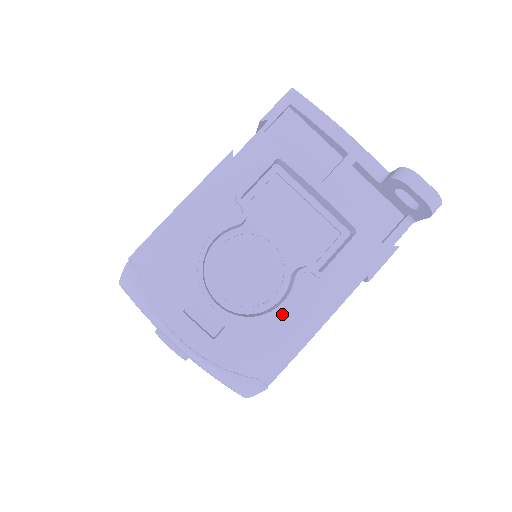
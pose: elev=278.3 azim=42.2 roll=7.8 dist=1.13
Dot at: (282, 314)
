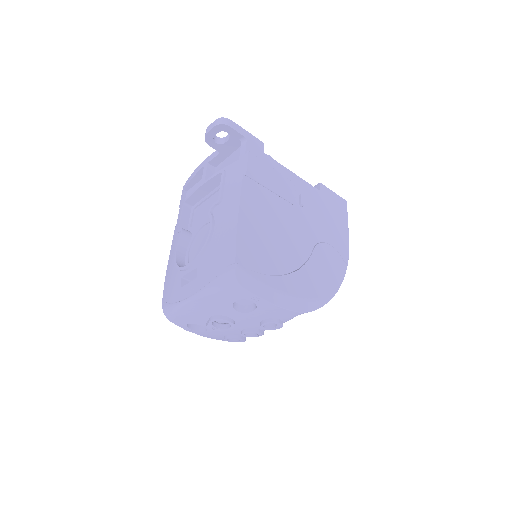
Dot at: (215, 232)
